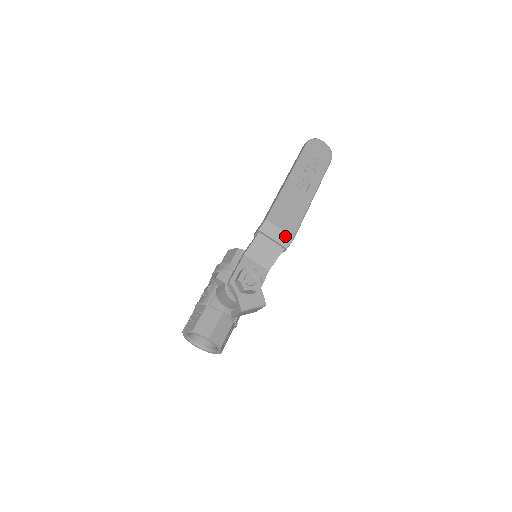
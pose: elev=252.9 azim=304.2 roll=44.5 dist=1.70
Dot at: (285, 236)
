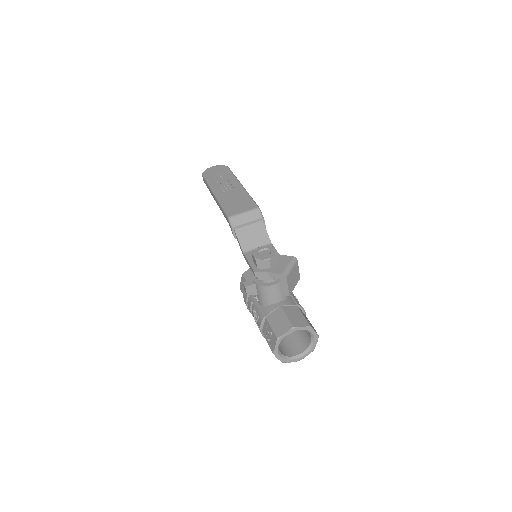
Dot at: (252, 212)
